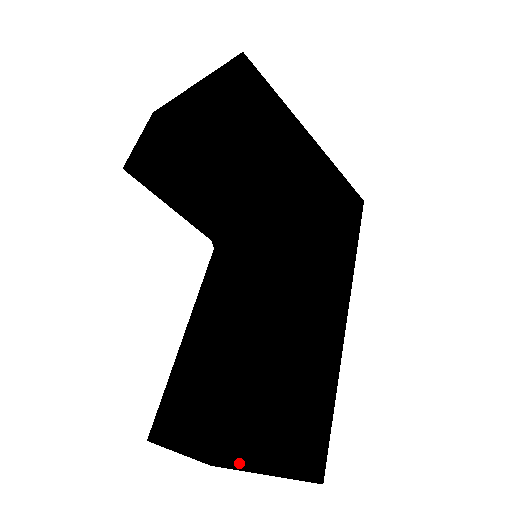
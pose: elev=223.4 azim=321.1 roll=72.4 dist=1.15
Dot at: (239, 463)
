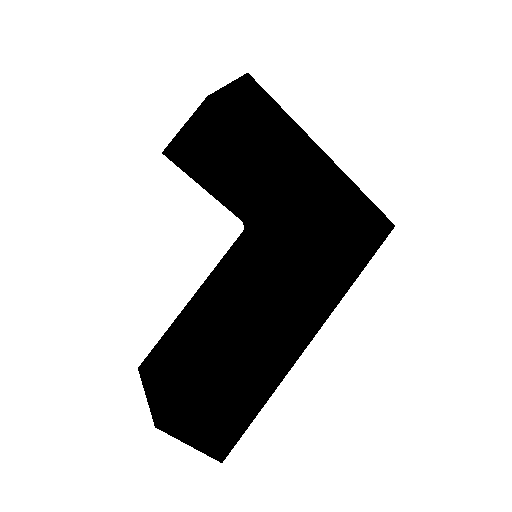
Dot at: occluded
